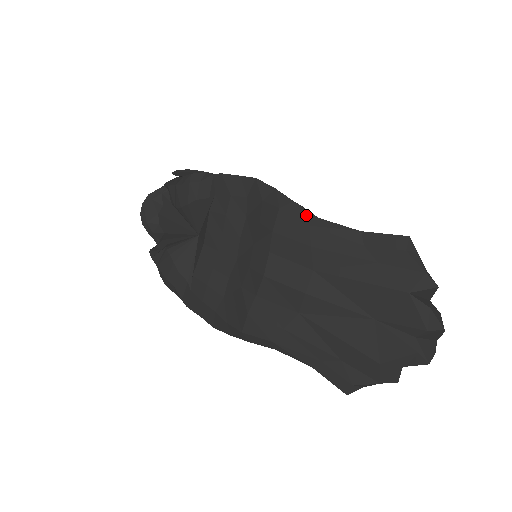
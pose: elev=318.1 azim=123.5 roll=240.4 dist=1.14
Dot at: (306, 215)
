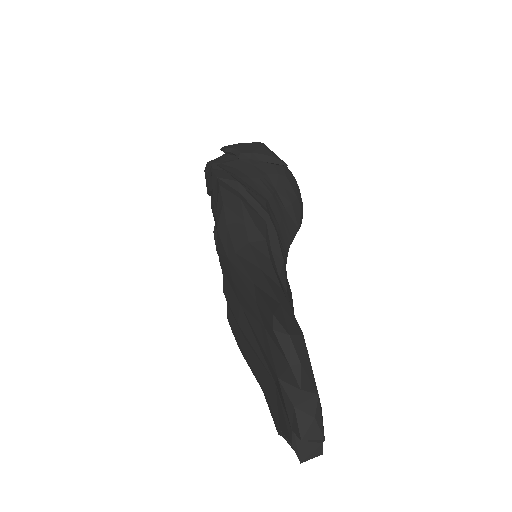
Dot at: (229, 245)
